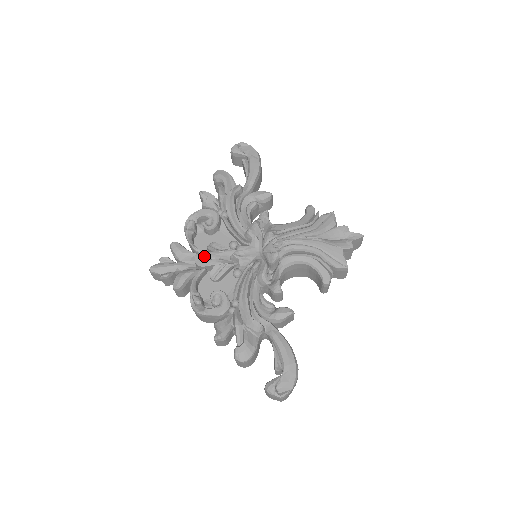
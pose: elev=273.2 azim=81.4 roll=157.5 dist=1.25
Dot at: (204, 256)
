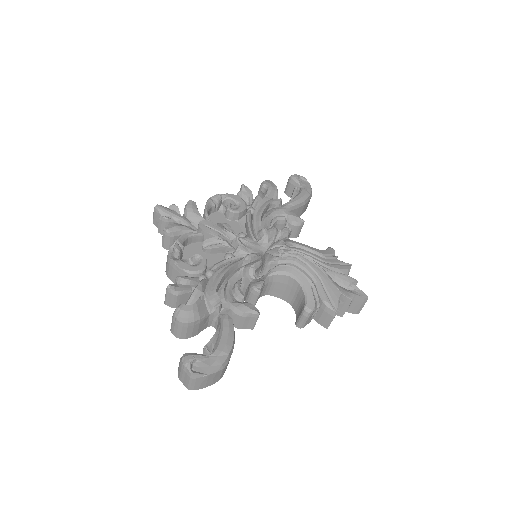
Dot at: (210, 224)
